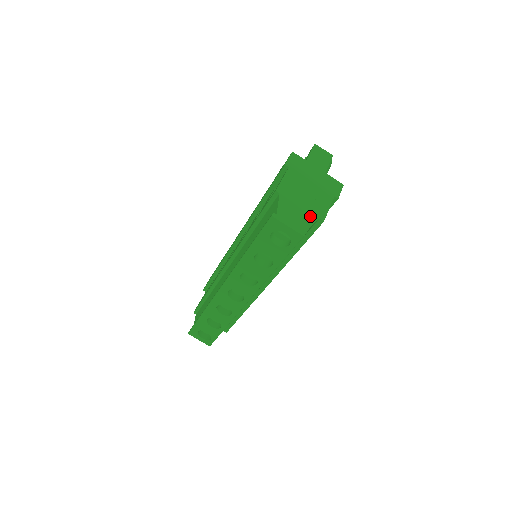
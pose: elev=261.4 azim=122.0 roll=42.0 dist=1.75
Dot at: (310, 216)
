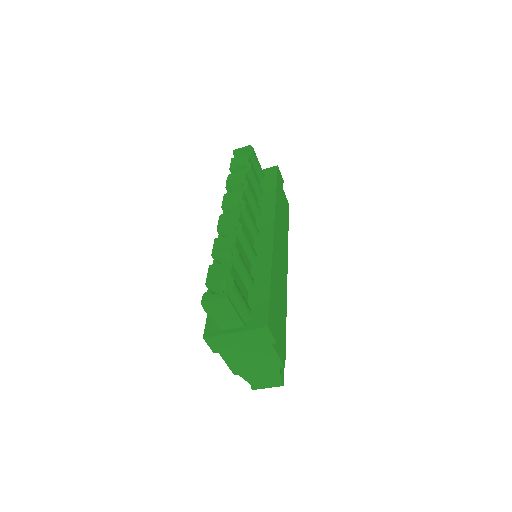
Dot at: (273, 372)
